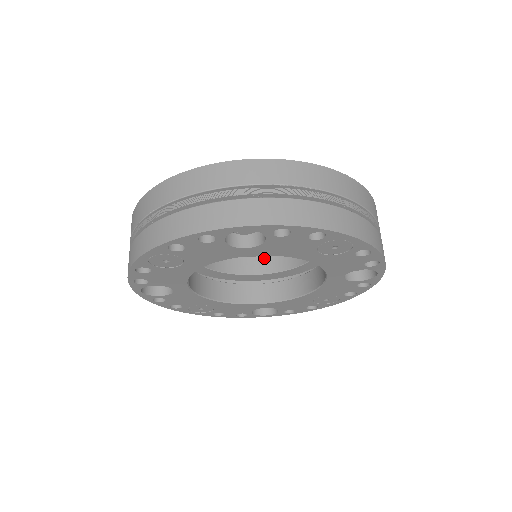
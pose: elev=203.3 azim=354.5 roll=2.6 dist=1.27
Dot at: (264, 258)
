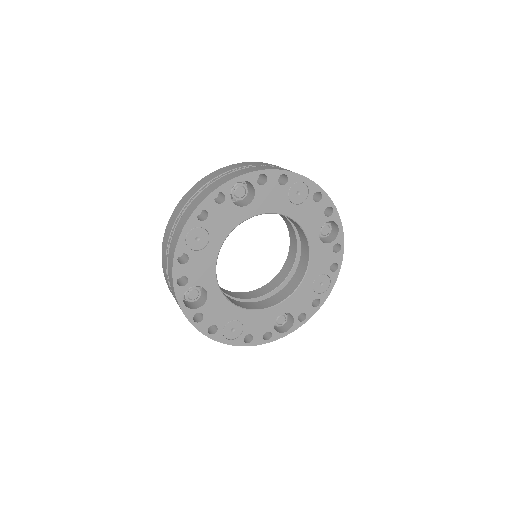
Dot at: (264, 287)
